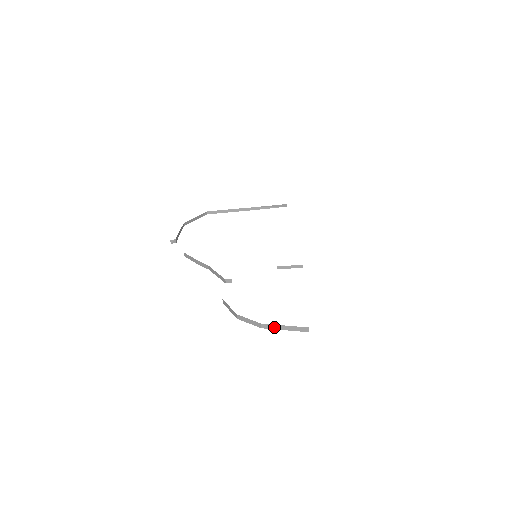
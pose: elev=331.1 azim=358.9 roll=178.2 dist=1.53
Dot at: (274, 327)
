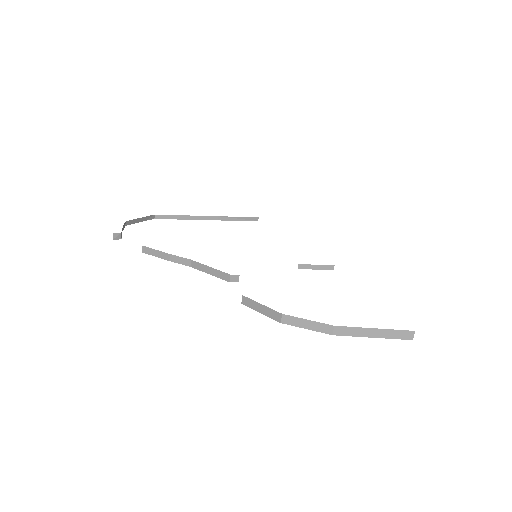
Dot at: (355, 332)
